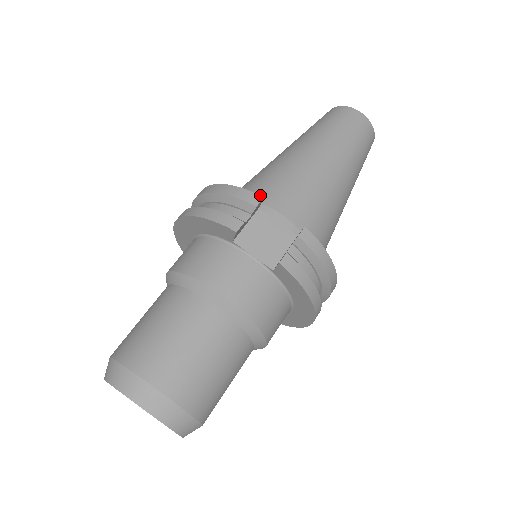
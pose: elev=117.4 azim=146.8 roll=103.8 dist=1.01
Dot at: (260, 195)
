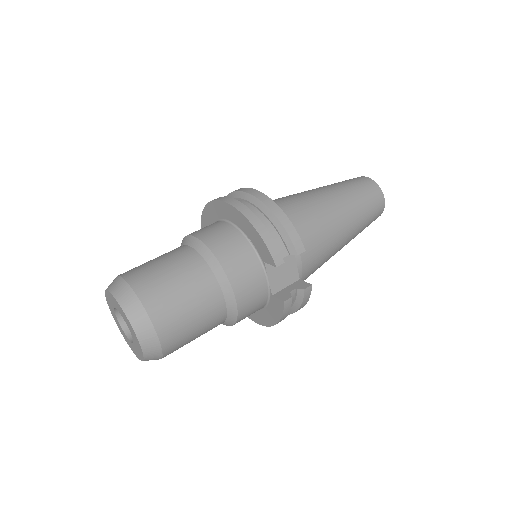
Dot at: occluded
